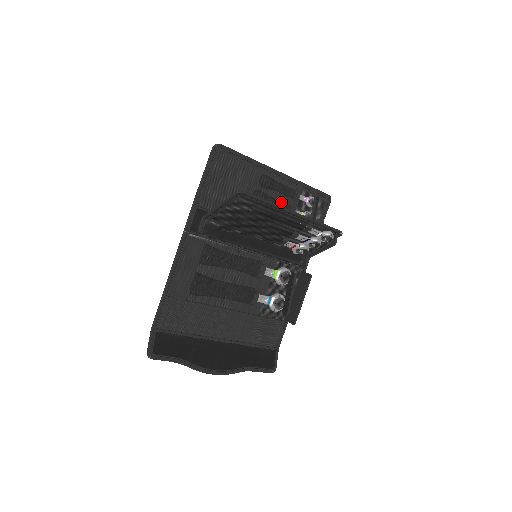
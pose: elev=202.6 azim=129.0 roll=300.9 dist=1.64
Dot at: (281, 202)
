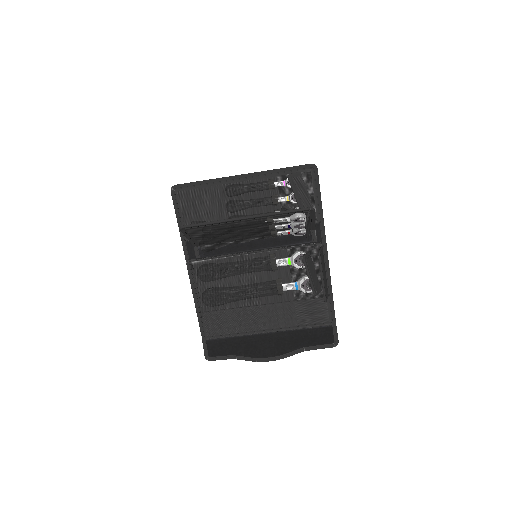
Dot at: (258, 199)
